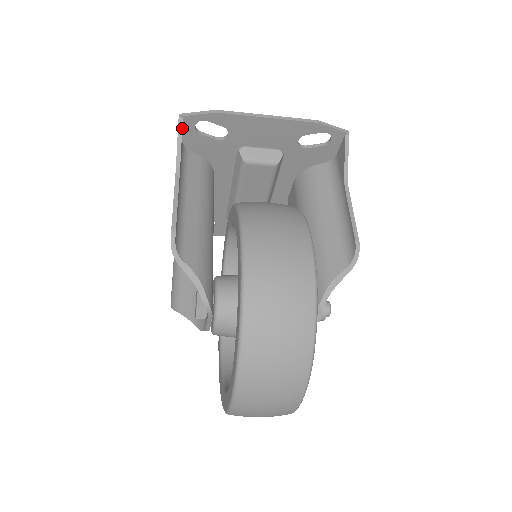
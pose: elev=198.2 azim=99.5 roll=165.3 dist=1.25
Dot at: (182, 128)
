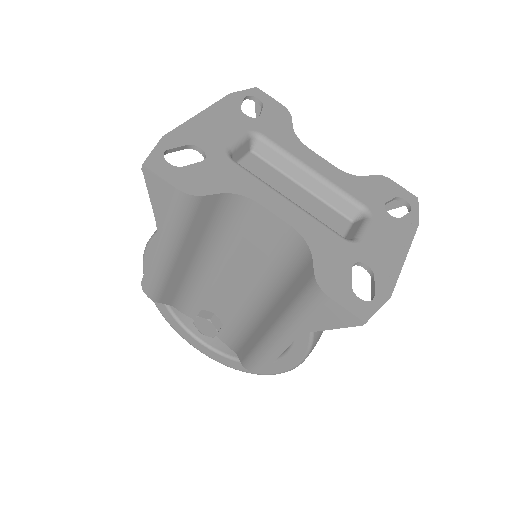
Dot at: (348, 312)
